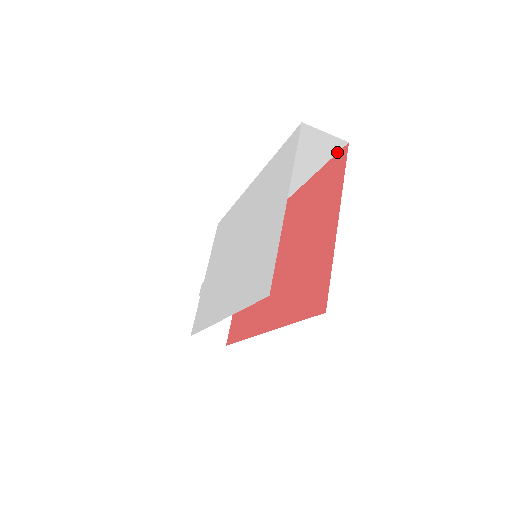
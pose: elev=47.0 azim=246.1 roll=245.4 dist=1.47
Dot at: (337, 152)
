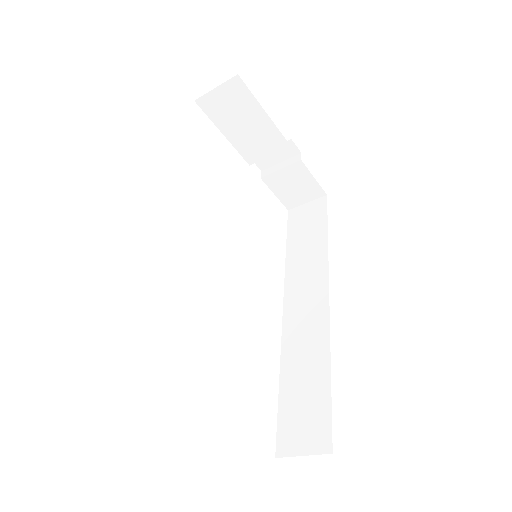
Dot at: occluded
